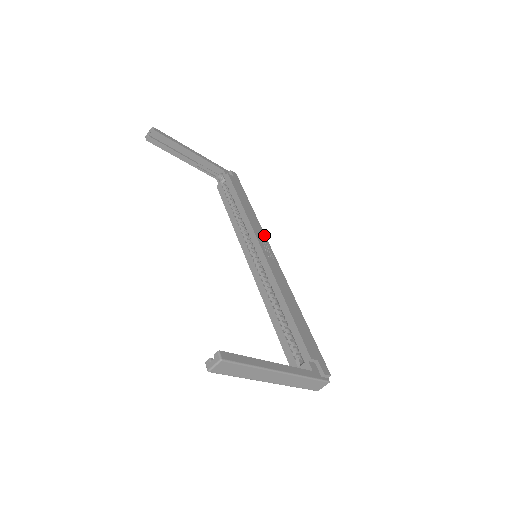
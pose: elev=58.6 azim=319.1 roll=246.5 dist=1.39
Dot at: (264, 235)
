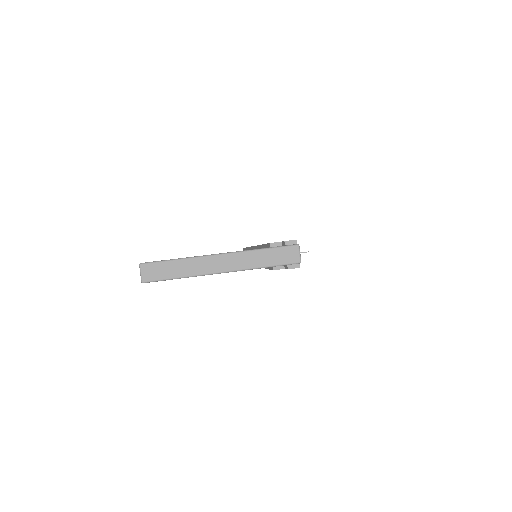
Dot at: occluded
